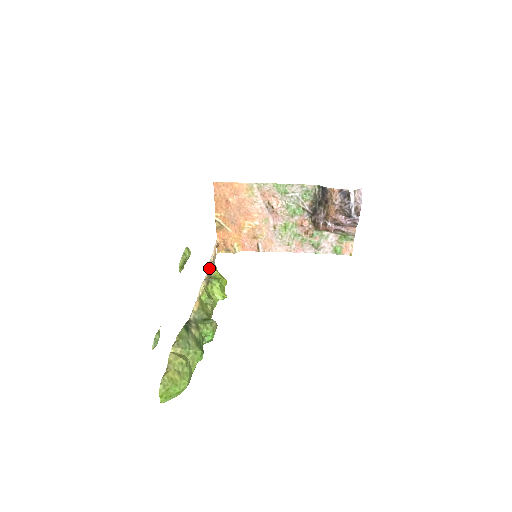
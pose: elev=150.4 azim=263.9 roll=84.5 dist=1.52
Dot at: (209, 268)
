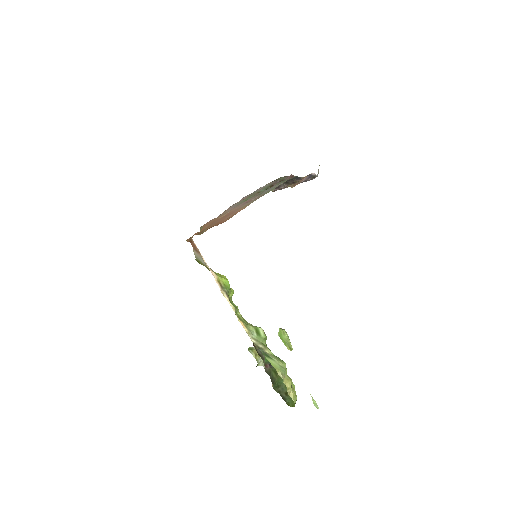
Dot at: (216, 280)
